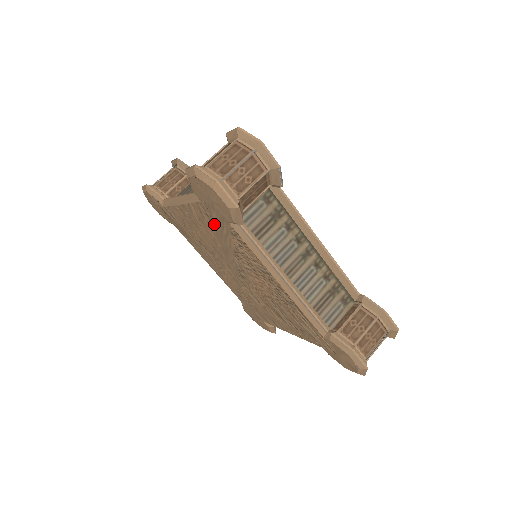
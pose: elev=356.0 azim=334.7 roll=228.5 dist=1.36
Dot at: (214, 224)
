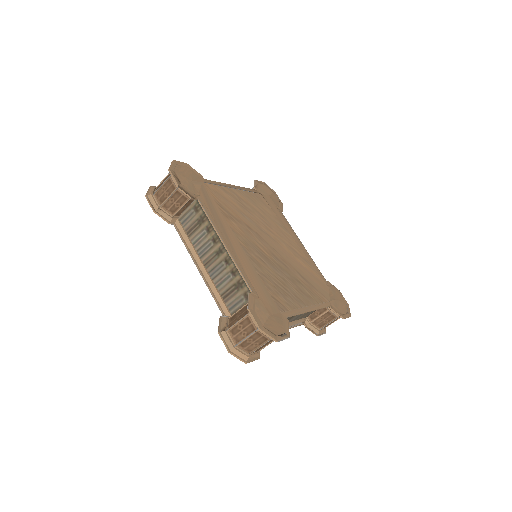
Dot at: occluded
